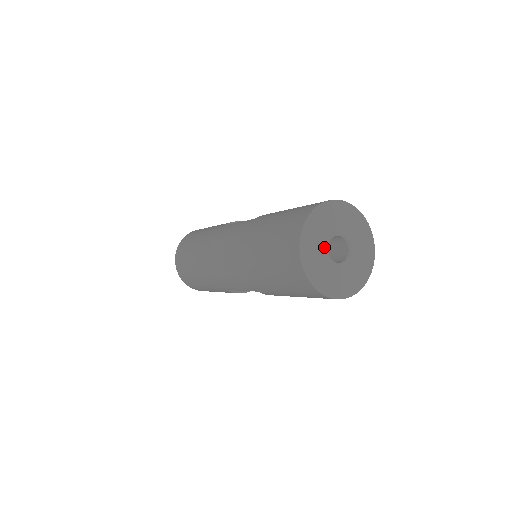
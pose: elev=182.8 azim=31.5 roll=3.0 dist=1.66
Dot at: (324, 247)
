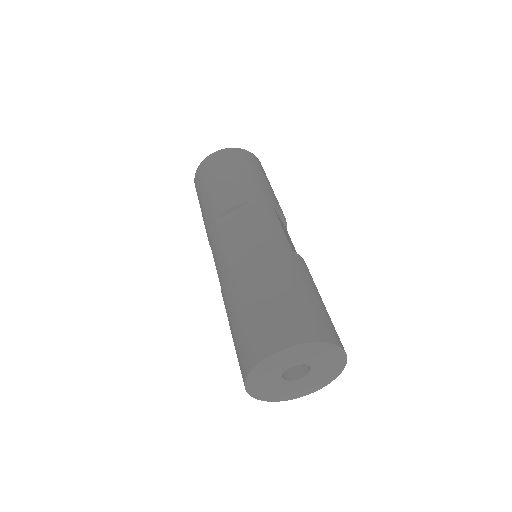
Dot at: (277, 381)
